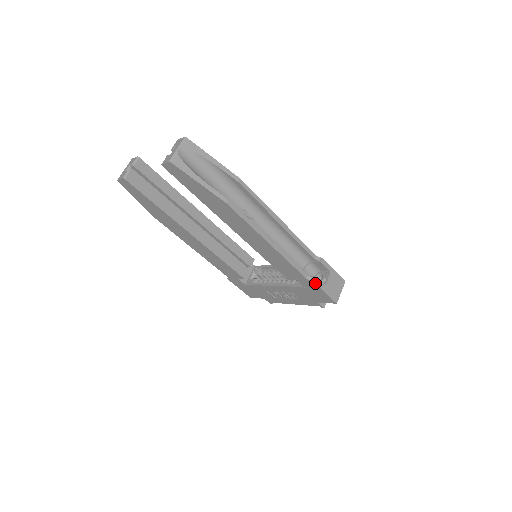
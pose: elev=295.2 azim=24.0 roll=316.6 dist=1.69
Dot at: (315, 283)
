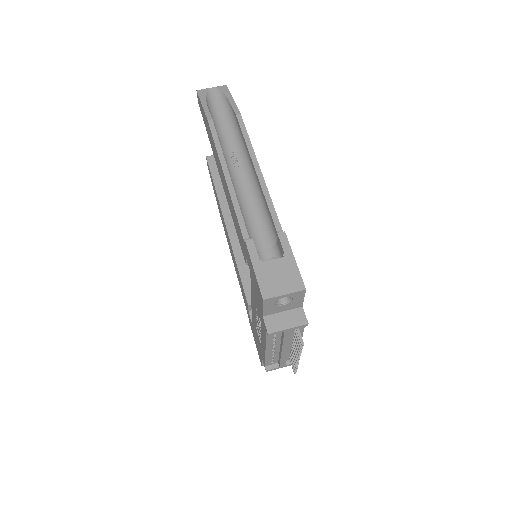
Dot at: (247, 246)
